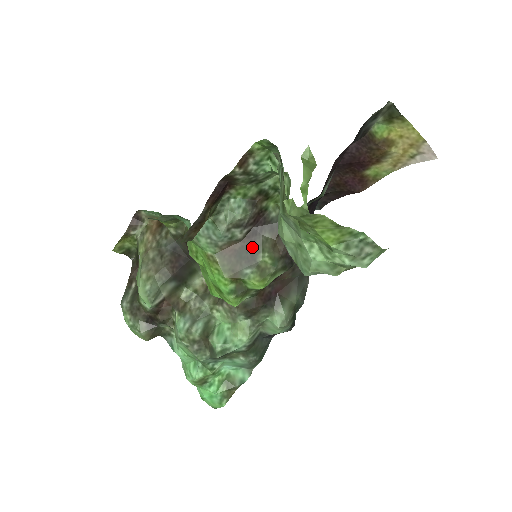
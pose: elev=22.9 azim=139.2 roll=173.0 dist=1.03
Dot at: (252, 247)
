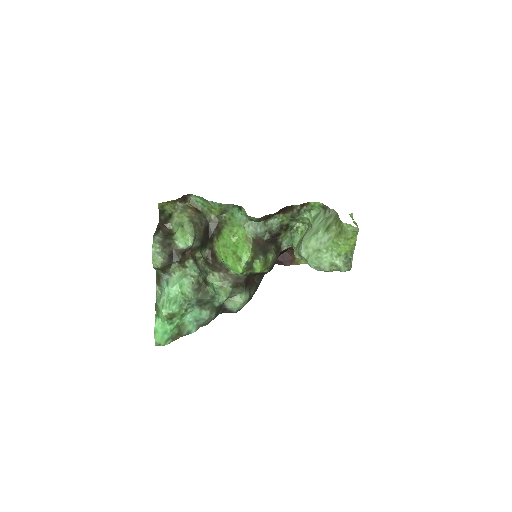
Dot at: (267, 248)
